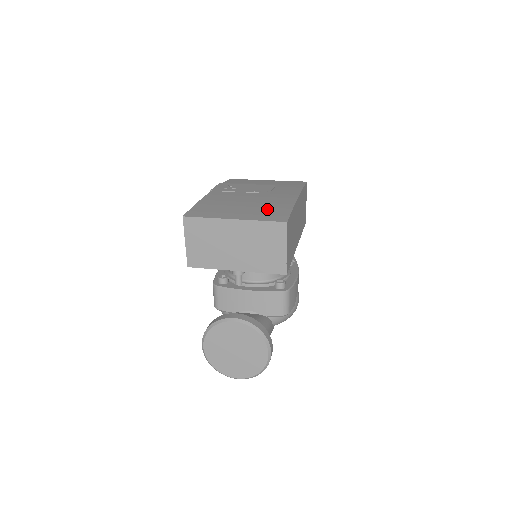
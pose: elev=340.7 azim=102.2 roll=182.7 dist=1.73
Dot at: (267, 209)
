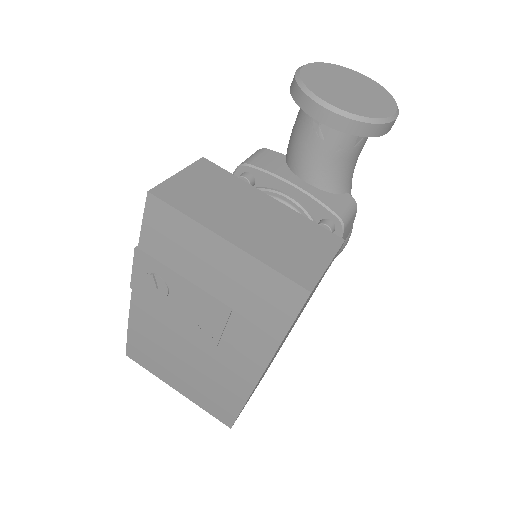
Dot at: (211, 394)
